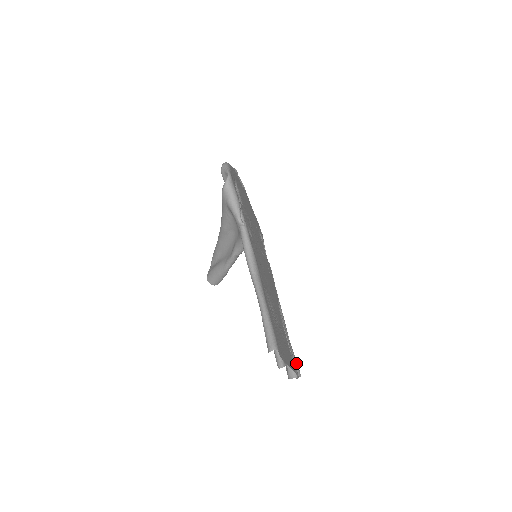
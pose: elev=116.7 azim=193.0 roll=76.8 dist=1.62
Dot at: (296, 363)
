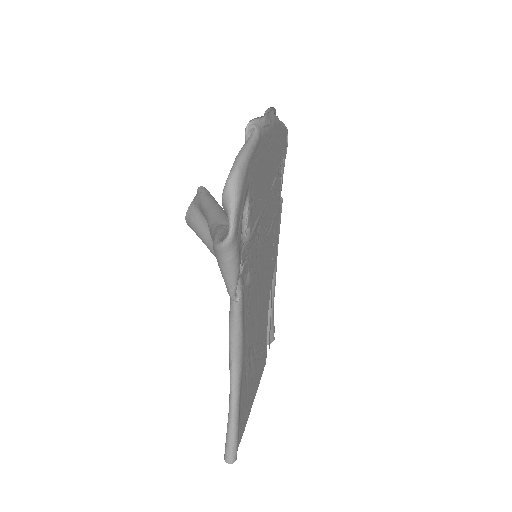
Dot at: (273, 331)
